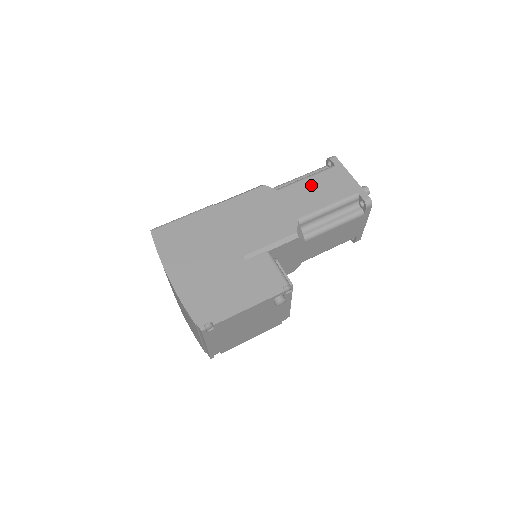
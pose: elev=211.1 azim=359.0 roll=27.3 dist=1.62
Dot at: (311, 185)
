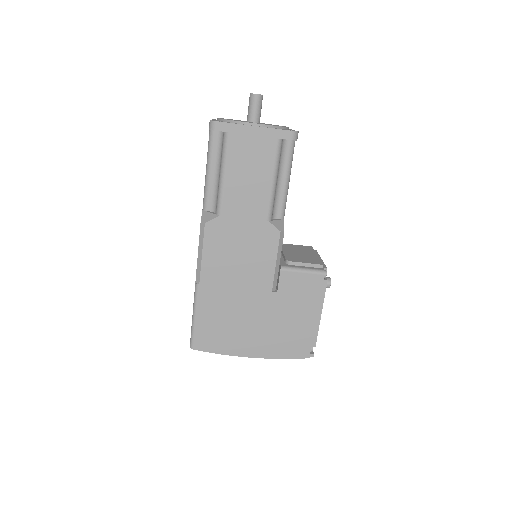
Dot at: (236, 178)
